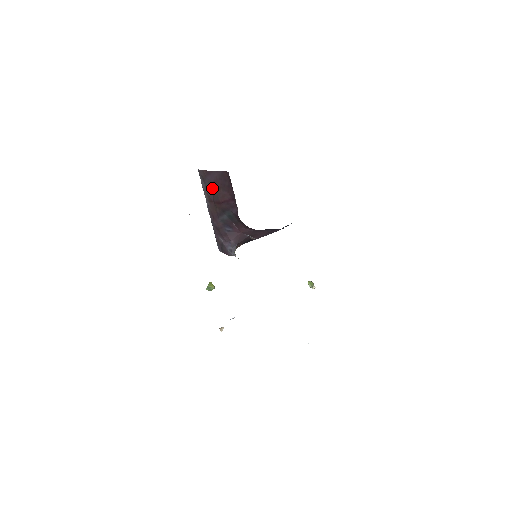
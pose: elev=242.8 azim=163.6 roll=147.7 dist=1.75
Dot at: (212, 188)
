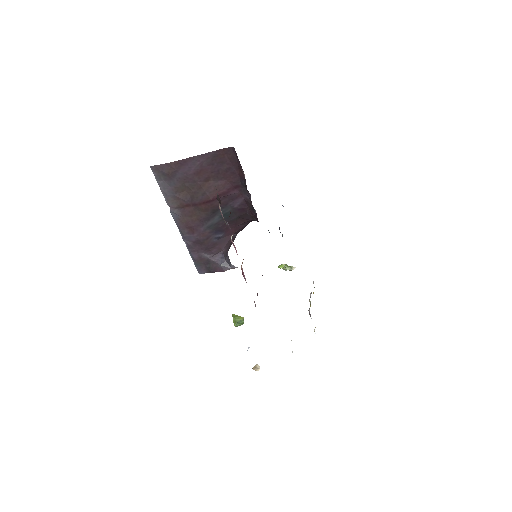
Dot at: (190, 185)
